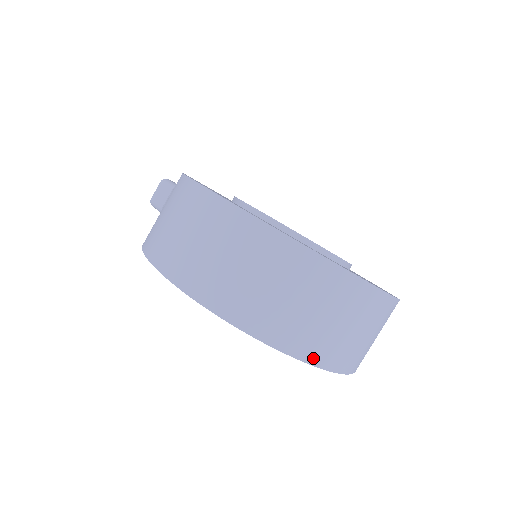
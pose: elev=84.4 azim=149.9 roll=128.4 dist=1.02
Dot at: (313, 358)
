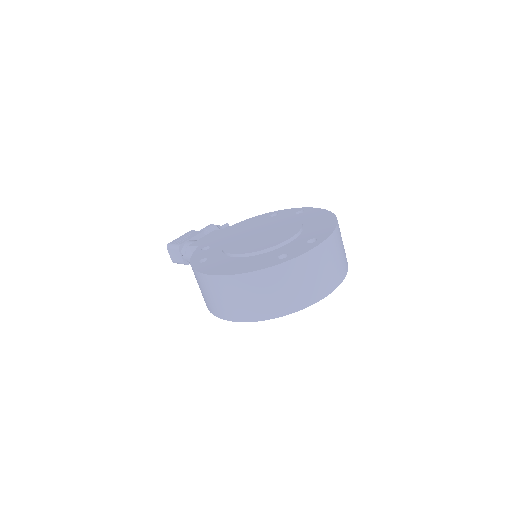
Dot at: (323, 294)
